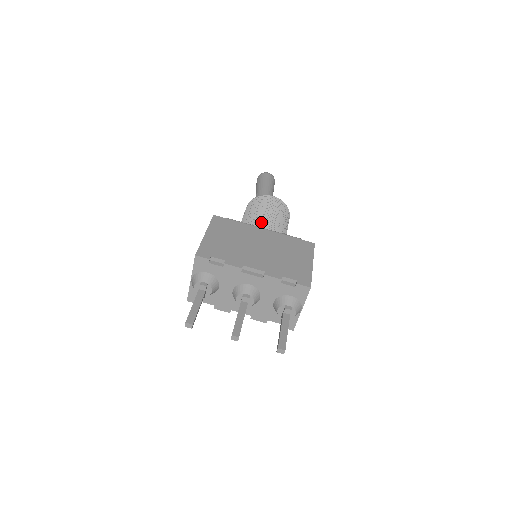
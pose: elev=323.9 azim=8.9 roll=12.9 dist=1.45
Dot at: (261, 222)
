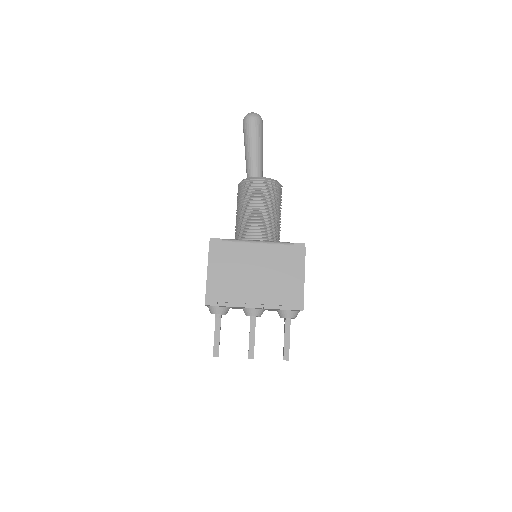
Dot at: (254, 231)
